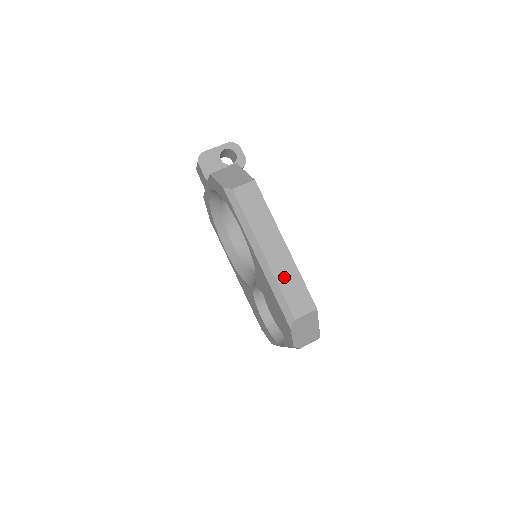
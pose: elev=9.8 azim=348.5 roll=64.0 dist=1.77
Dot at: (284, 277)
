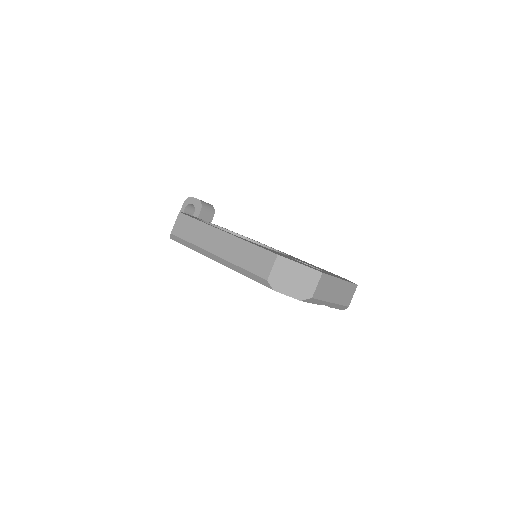
Dot at: (238, 256)
